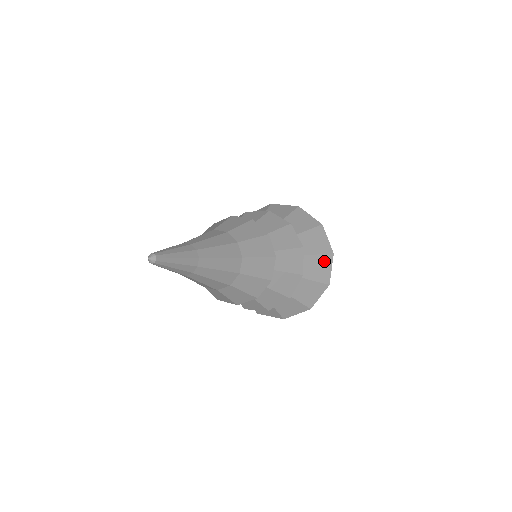
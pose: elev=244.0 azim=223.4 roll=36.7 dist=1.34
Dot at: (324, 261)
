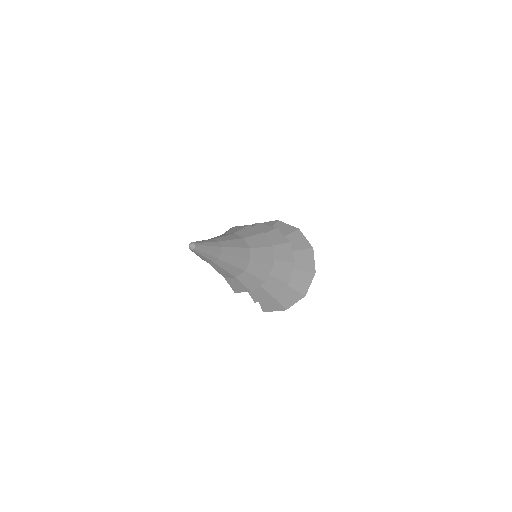
Dot at: (307, 254)
